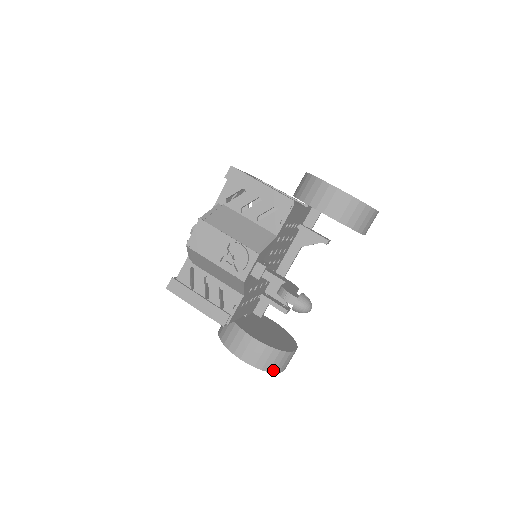
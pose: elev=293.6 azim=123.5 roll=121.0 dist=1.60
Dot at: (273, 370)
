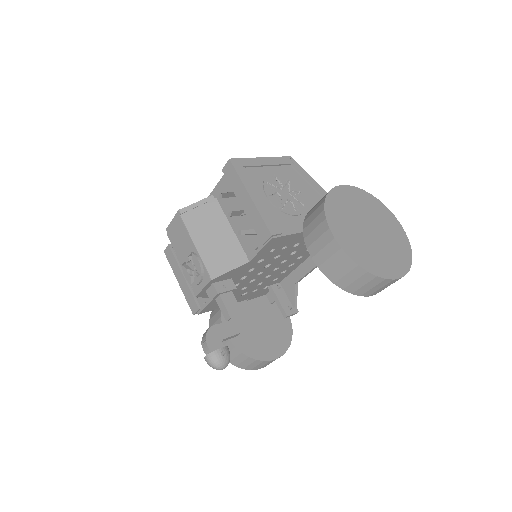
Dot at: (242, 367)
